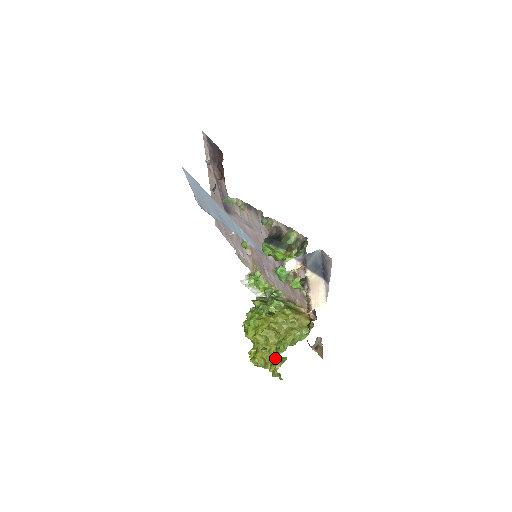
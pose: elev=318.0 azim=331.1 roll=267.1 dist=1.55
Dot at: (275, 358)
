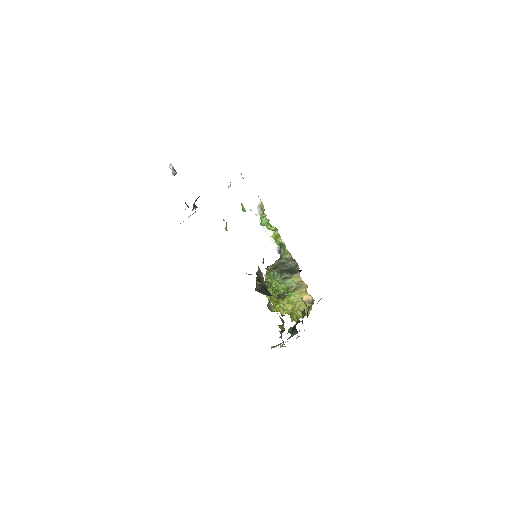
Dot at: occluded
